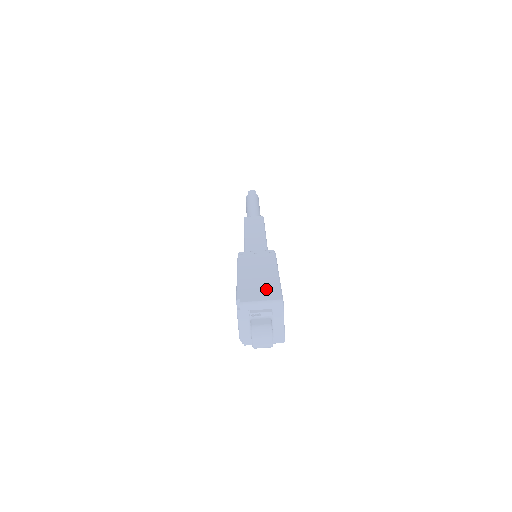
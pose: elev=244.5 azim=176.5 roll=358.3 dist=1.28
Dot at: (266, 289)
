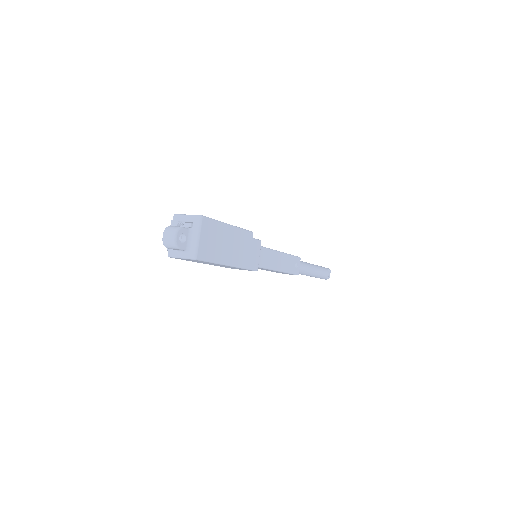
Dot at: occluded
